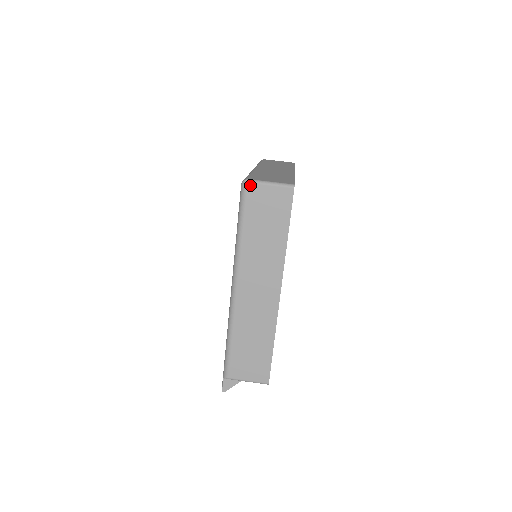
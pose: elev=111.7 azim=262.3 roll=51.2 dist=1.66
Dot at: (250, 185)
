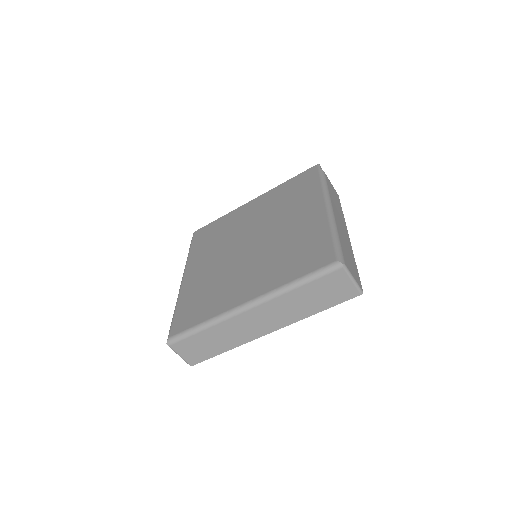
Dot at: (169, 345)
